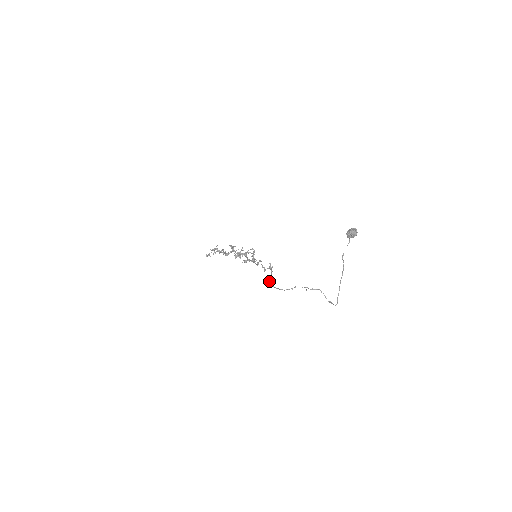
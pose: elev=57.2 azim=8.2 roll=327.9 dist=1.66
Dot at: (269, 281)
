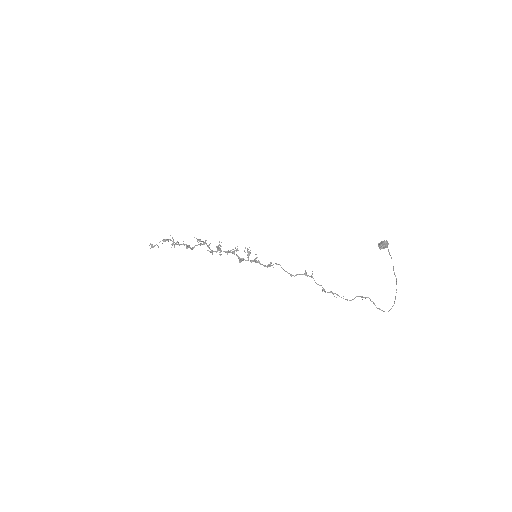
Dot at: occluded
